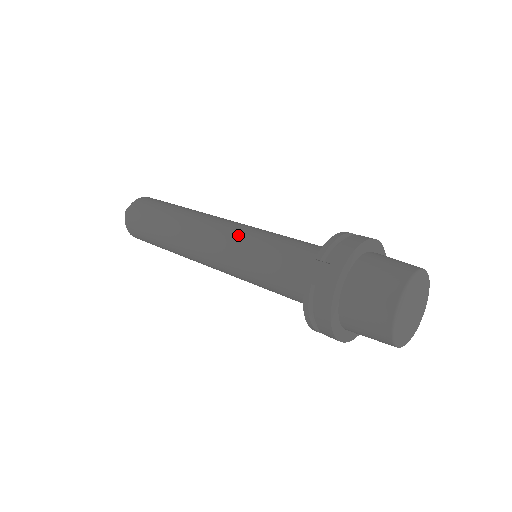
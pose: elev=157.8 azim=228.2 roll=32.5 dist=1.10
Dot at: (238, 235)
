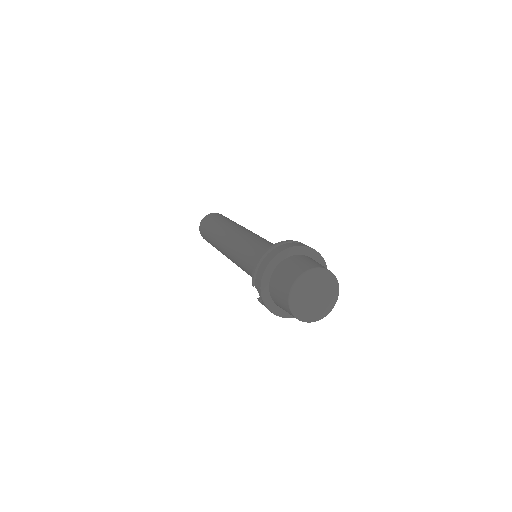
Dot at: (235, 254)
